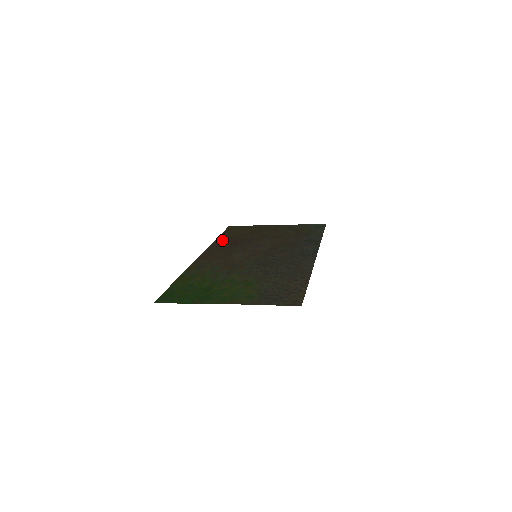
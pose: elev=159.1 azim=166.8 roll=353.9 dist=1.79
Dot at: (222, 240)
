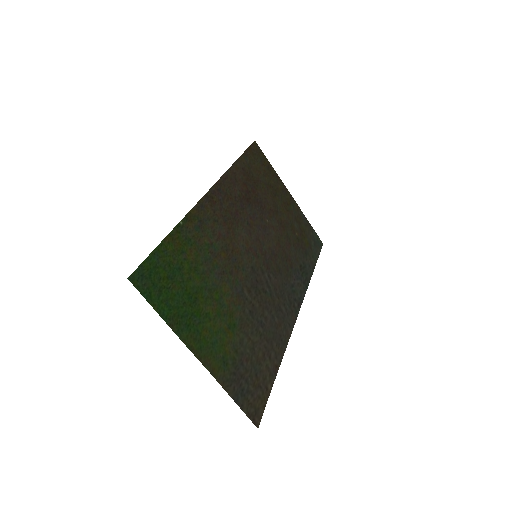
Dot at: (240, 173)
